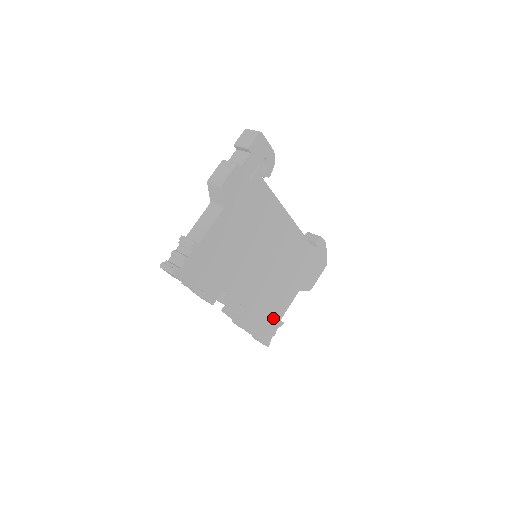
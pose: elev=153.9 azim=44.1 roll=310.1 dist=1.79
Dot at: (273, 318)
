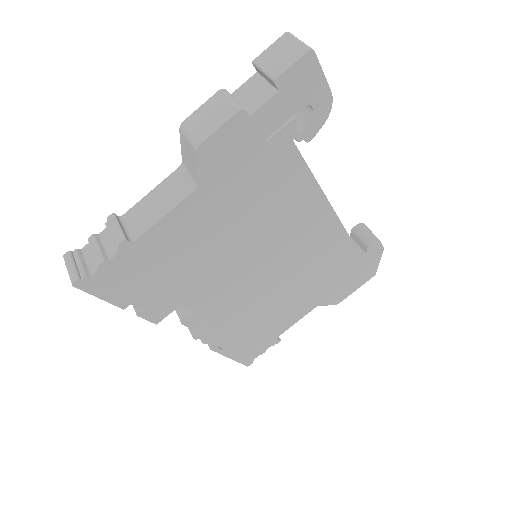
Dot at: (264, 336)
